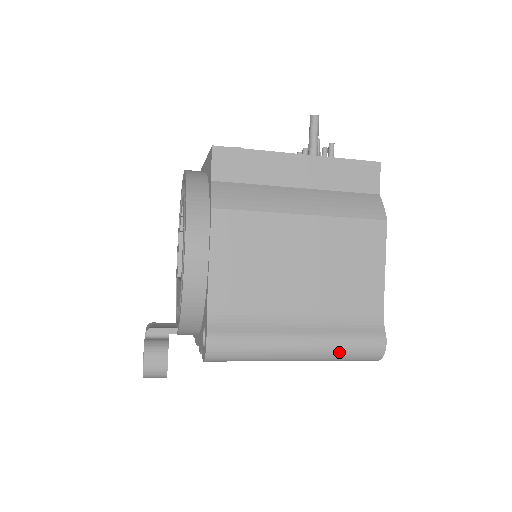
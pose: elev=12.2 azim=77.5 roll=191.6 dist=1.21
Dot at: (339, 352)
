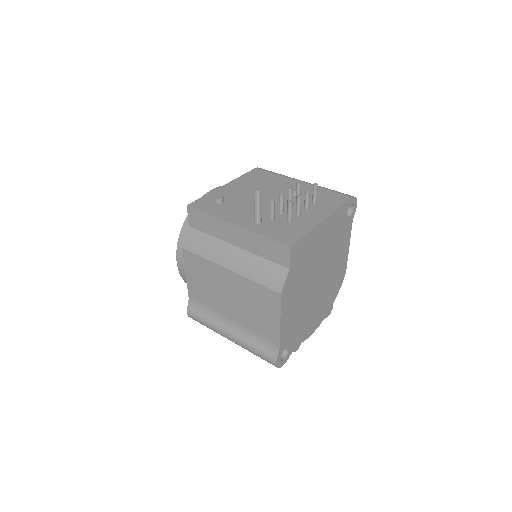
Dot at: occluded
